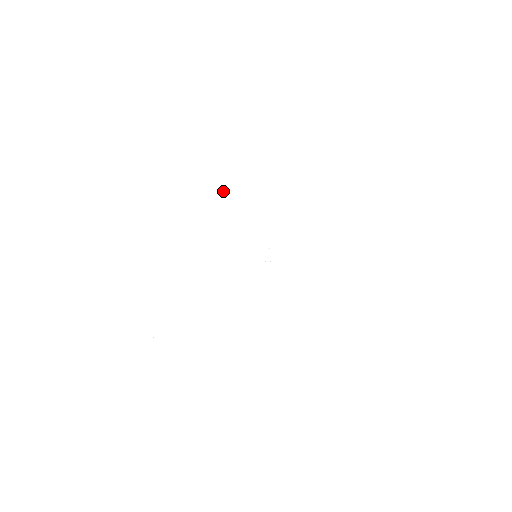
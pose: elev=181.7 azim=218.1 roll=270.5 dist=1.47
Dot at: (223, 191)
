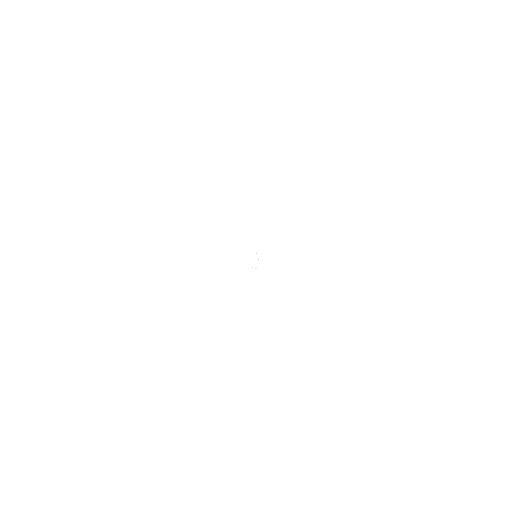
Dot at: (239, 178)
